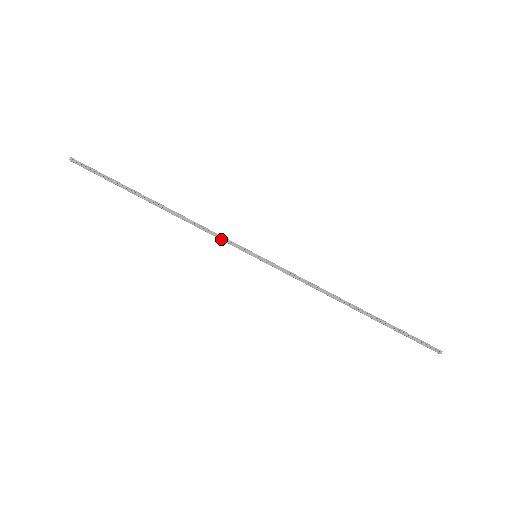
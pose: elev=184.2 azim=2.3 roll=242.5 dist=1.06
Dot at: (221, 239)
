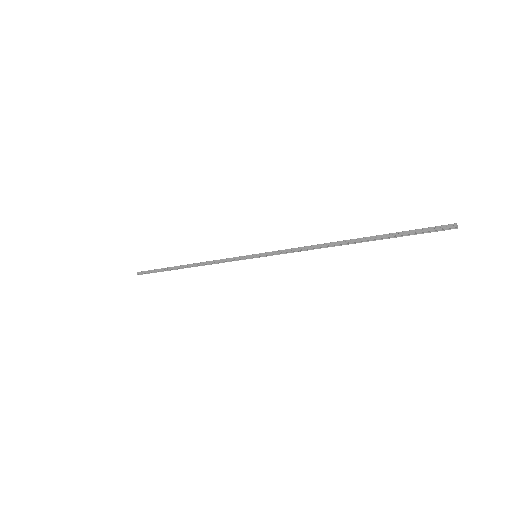
Dot at: (229, 261)
